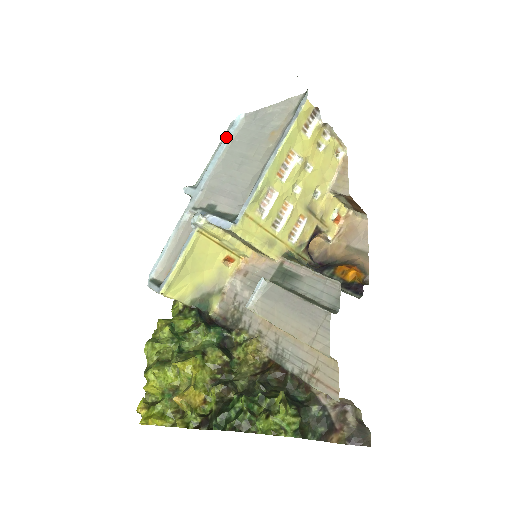
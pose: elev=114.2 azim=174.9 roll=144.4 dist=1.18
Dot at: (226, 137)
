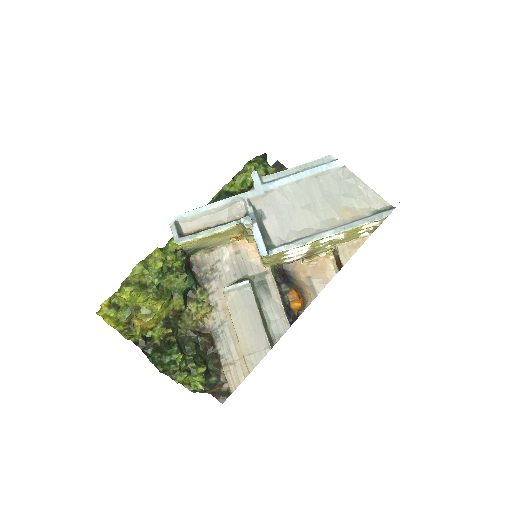
Dot at: (316, 168)
